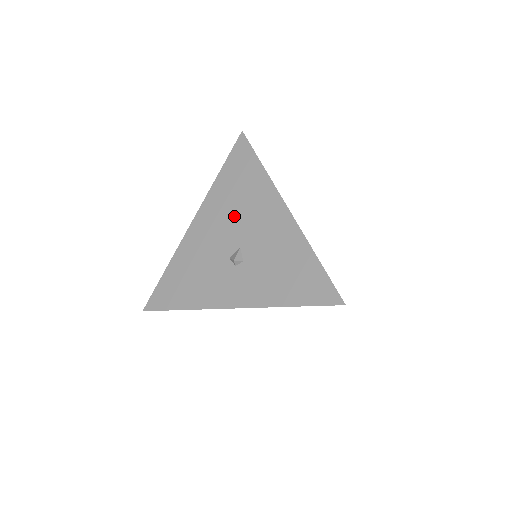
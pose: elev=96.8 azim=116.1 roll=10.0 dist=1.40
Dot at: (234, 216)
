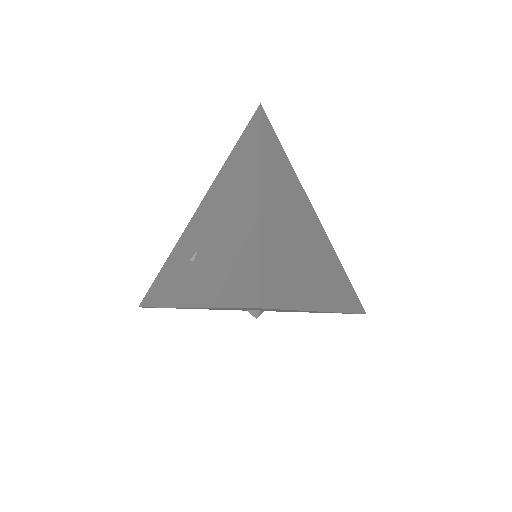
Dot at: occluded
